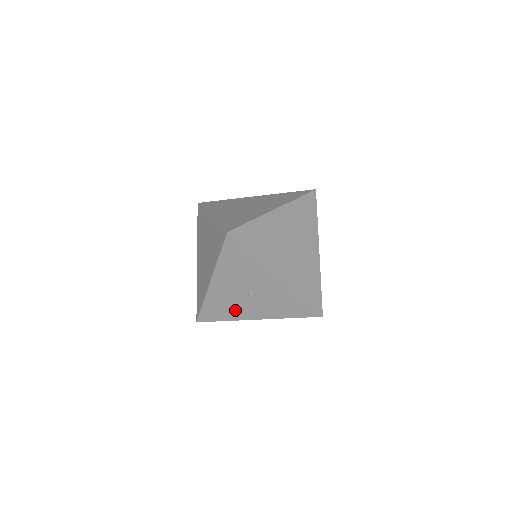
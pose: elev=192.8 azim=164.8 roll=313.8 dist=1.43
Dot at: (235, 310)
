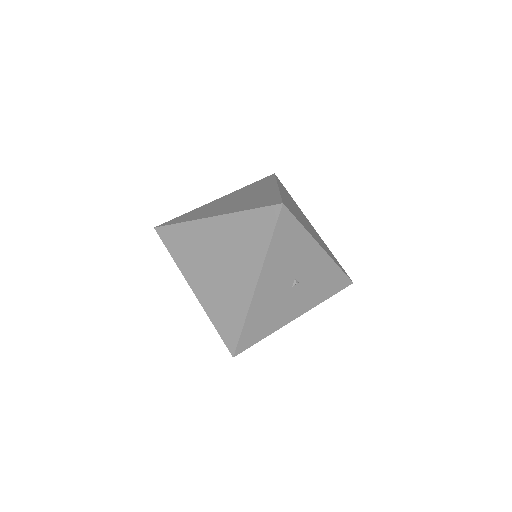
Dot at: (277, 315)
